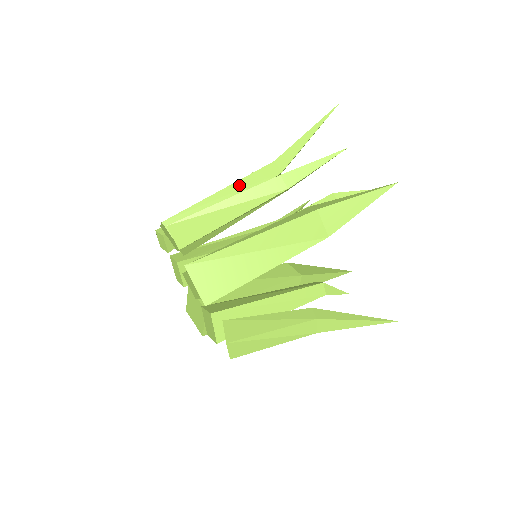
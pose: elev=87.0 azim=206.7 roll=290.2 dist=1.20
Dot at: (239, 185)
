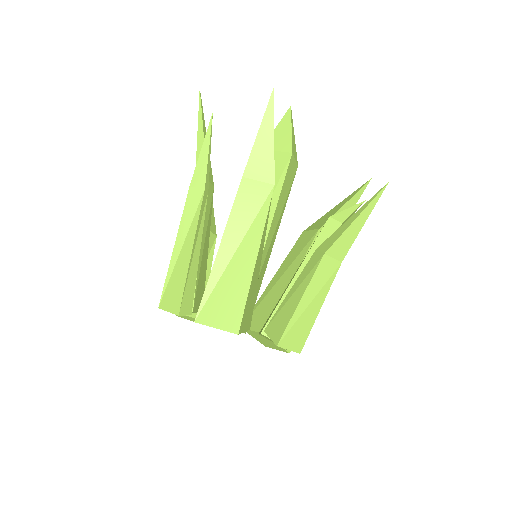
Dot at: occluded
